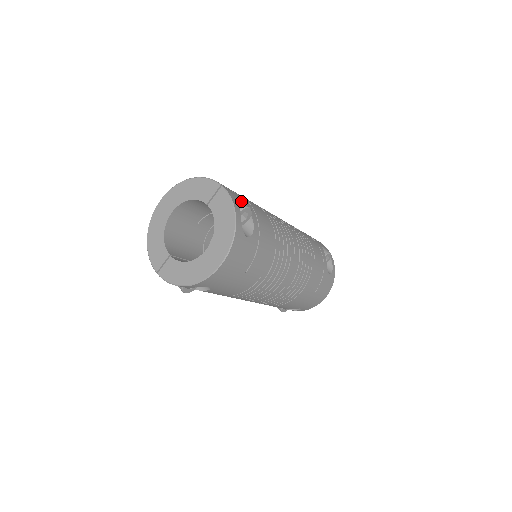
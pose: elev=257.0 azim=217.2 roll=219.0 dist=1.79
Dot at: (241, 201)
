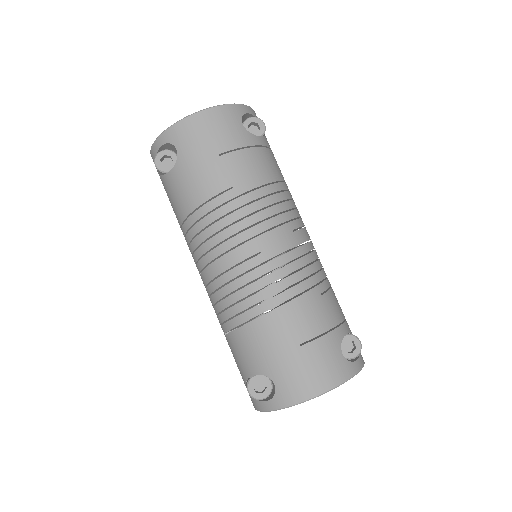
Dot at: occluded
